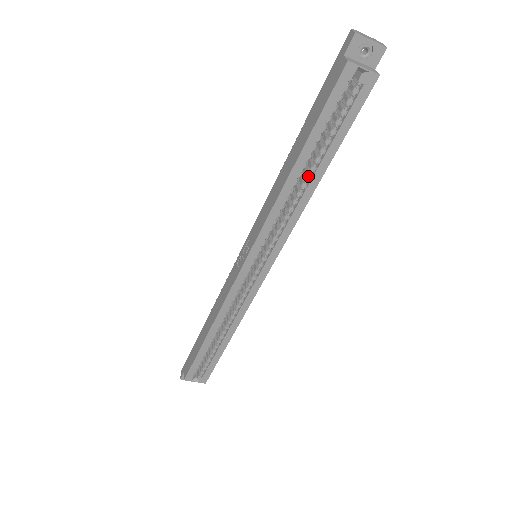
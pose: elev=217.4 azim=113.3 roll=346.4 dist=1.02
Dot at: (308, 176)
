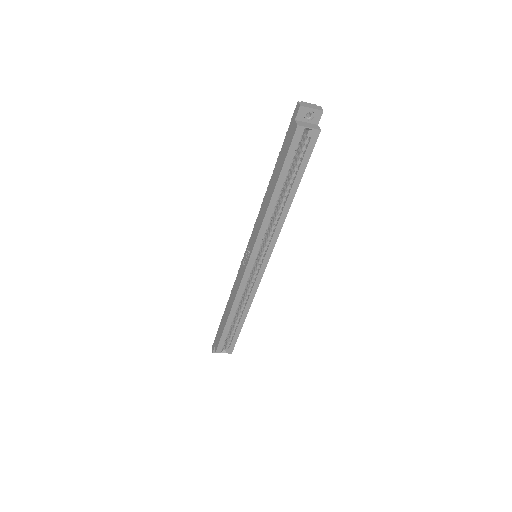
Dot at: (284, 199)
